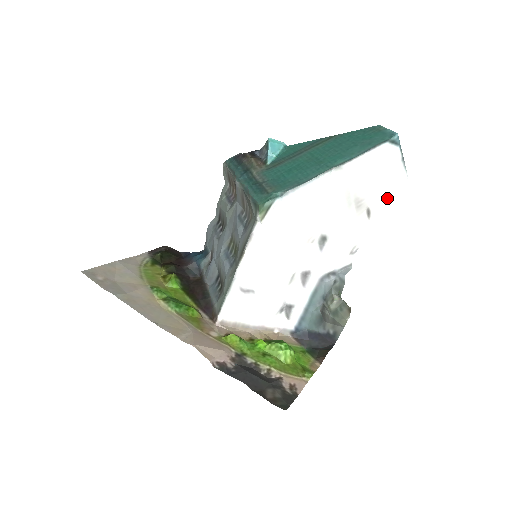
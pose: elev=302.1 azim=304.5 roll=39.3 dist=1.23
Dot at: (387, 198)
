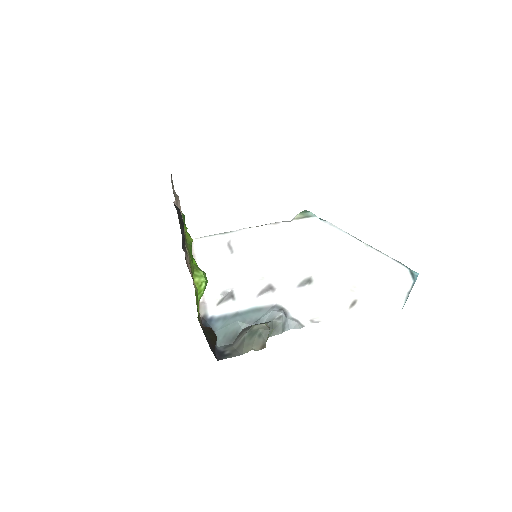
Dot at: (375, 307)
